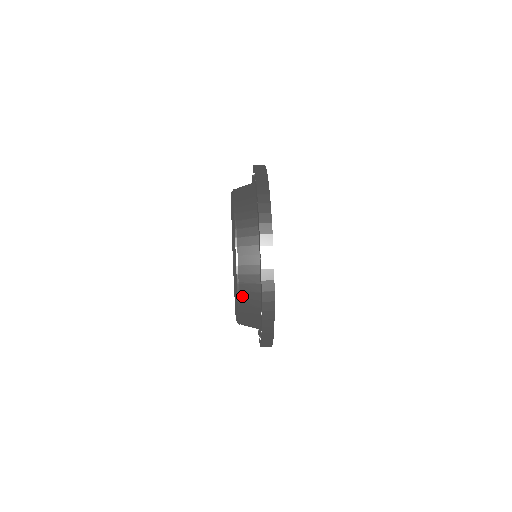
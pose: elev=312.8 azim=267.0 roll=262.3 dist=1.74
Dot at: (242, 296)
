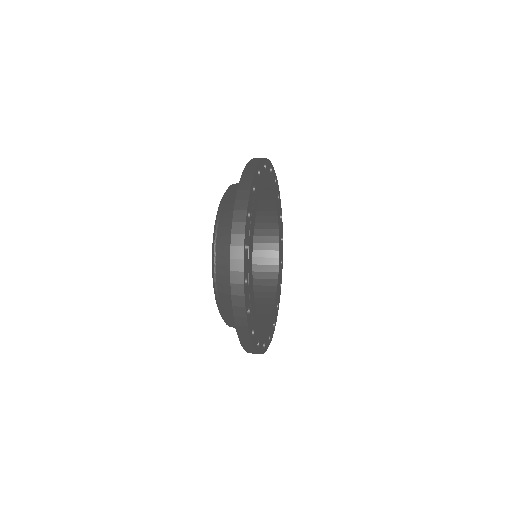
Dot at: (227, 197)
